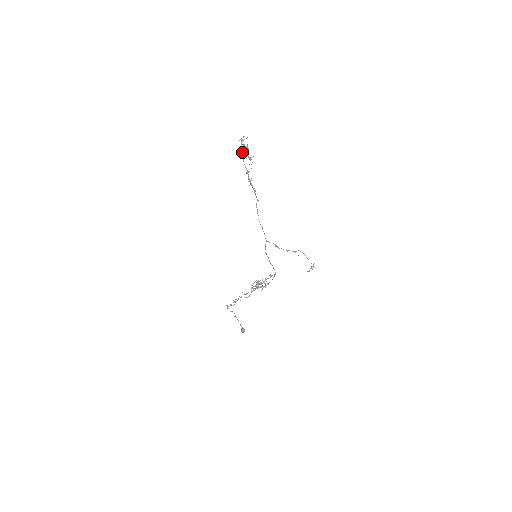
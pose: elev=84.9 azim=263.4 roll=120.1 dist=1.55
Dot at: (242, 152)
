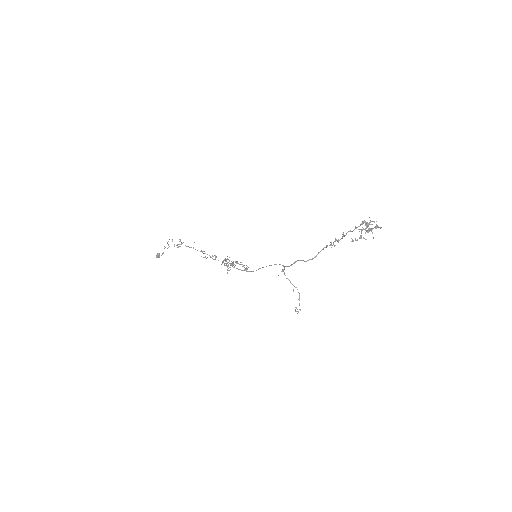
Dot at: (360, 225)
